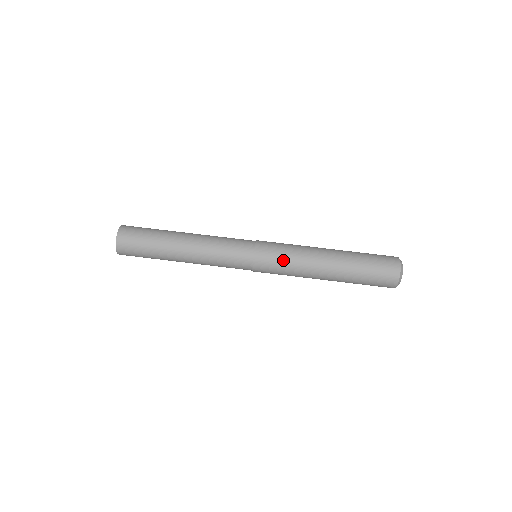
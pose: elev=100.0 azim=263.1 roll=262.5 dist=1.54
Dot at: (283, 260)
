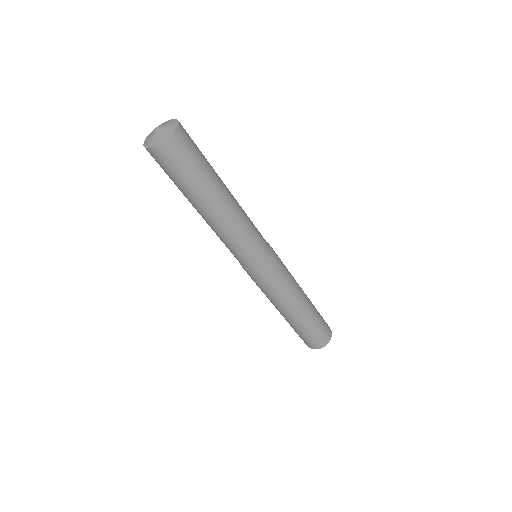
Dot at: (257, 285)
